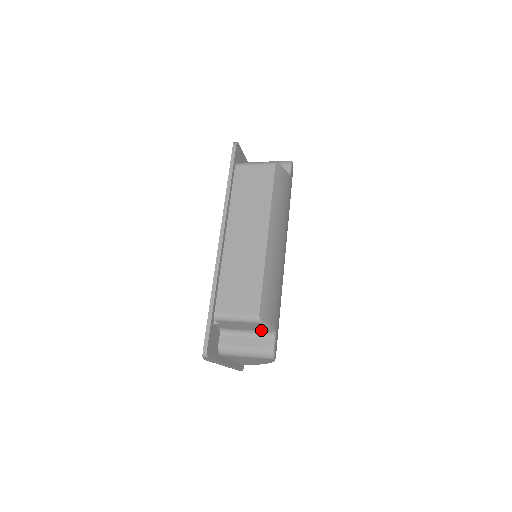
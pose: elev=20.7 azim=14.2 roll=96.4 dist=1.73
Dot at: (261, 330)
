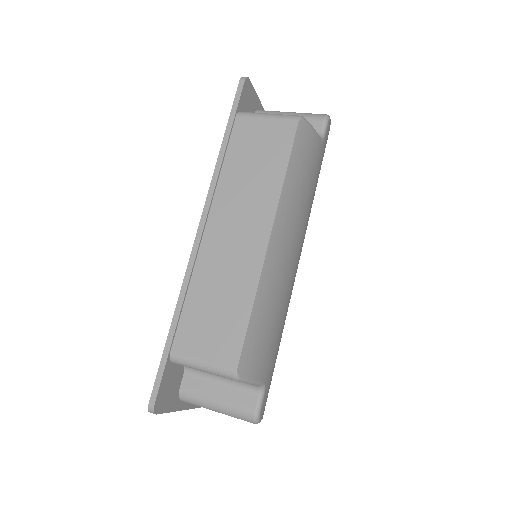
Dot at: occluded
